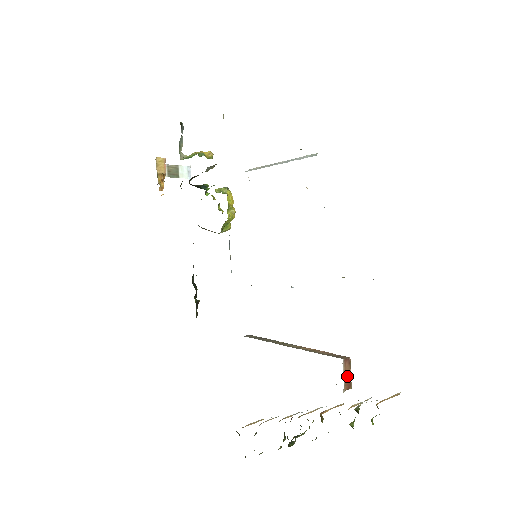
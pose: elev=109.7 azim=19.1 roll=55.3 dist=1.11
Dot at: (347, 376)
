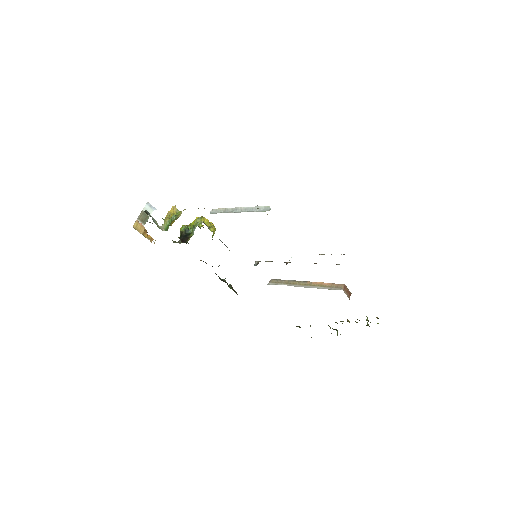
Dot at: (348, 293)
